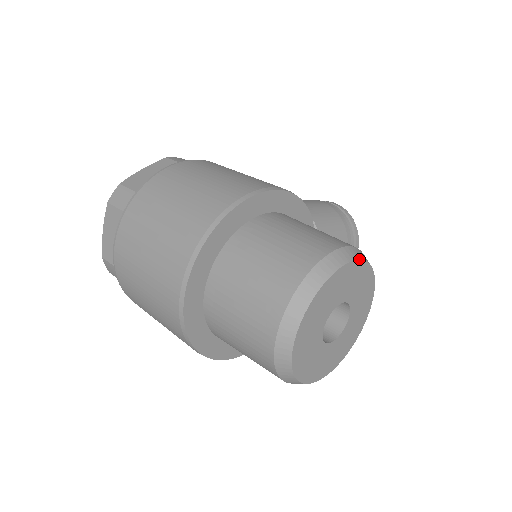
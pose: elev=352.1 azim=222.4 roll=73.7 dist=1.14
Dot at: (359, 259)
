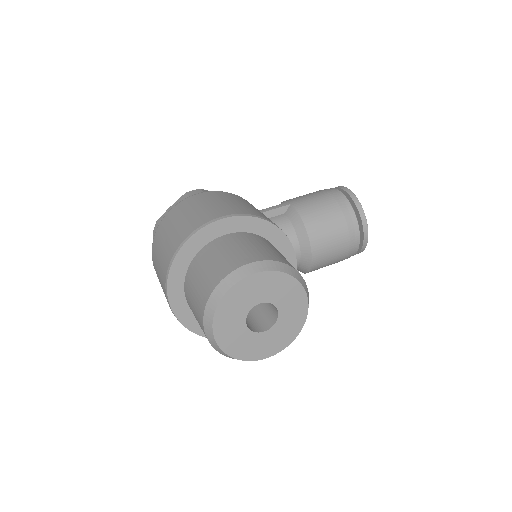
Dot at: (259, 272)
